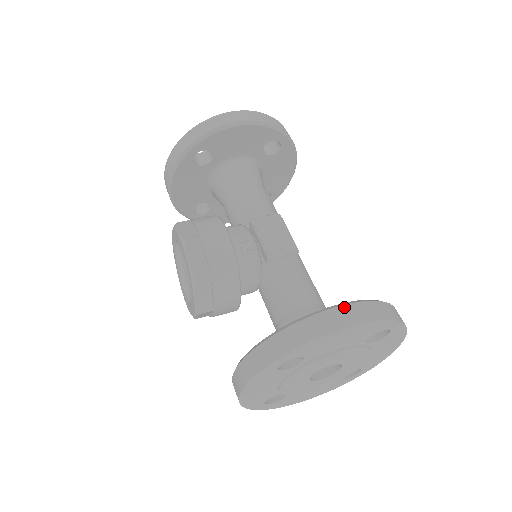
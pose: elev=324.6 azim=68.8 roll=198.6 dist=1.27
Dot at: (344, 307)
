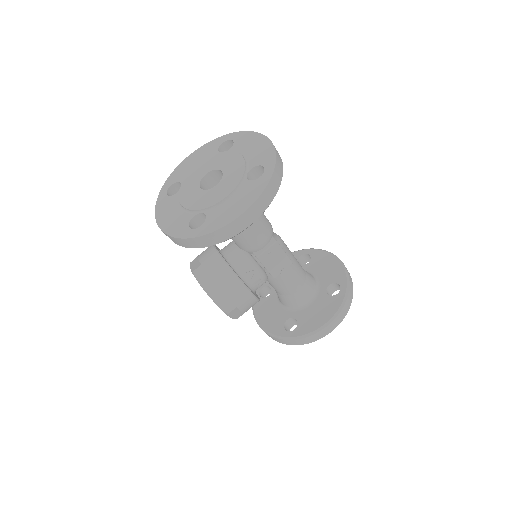
Dot at: (330, 325)
